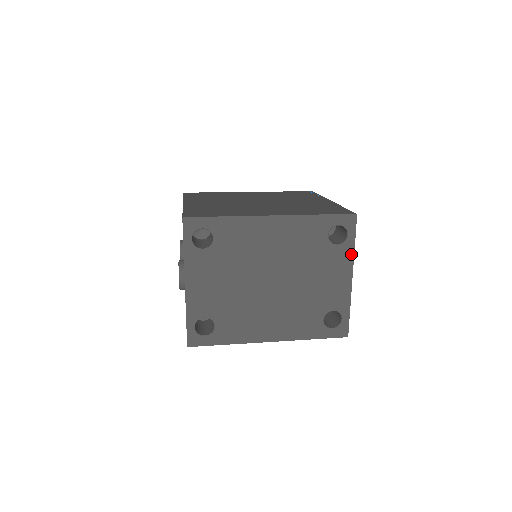
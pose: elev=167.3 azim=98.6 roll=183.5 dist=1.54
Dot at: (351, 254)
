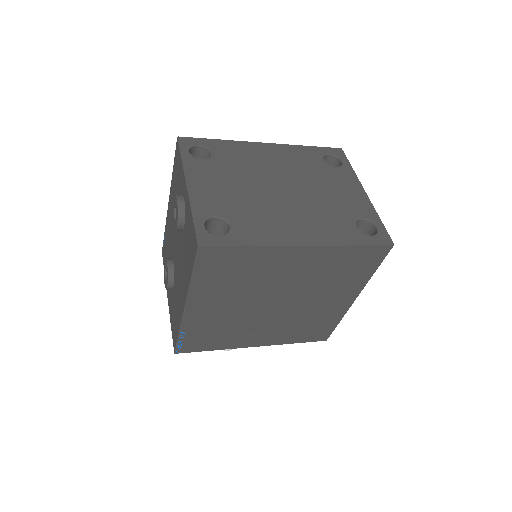
Dot at: (353, 174)
